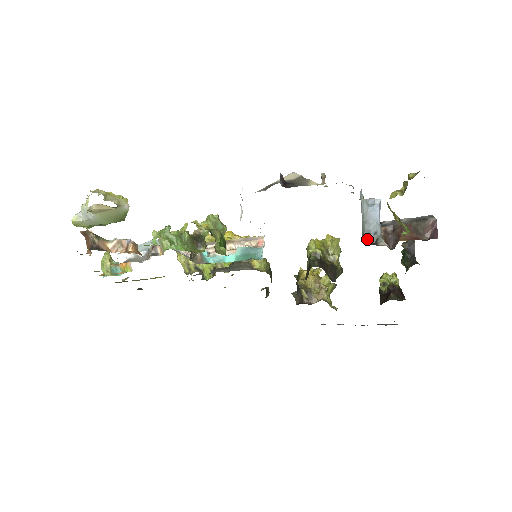
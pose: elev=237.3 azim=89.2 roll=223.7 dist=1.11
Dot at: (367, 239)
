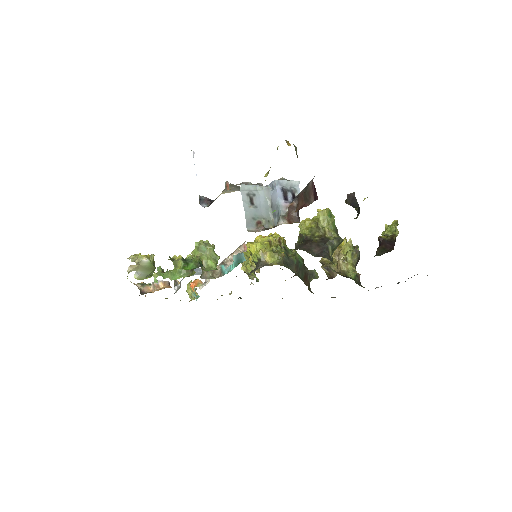
Dot at: (275, 222)
